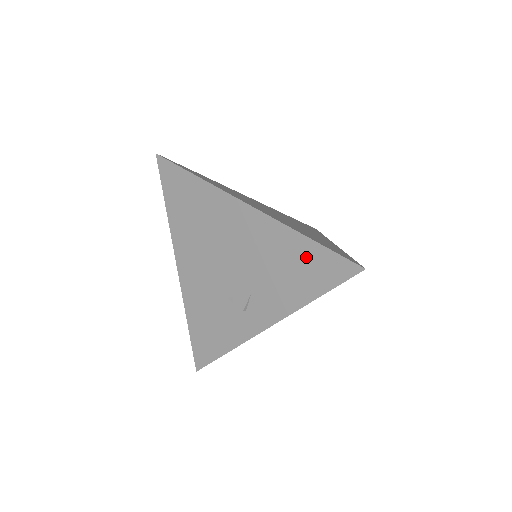
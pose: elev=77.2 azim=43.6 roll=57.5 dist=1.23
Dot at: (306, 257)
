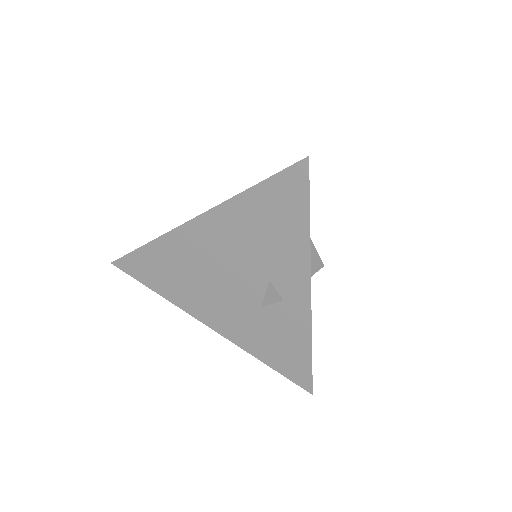
Dot at: (266, 204)
